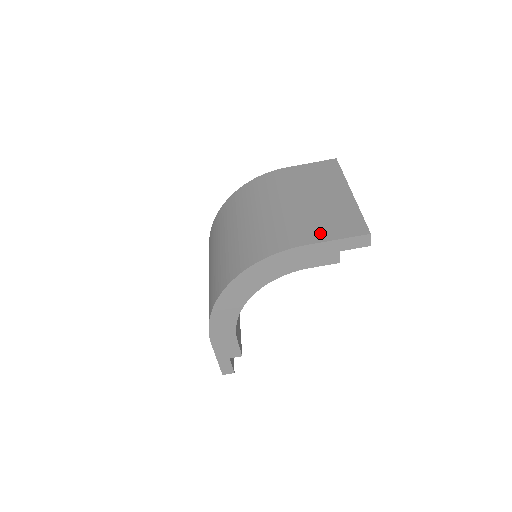
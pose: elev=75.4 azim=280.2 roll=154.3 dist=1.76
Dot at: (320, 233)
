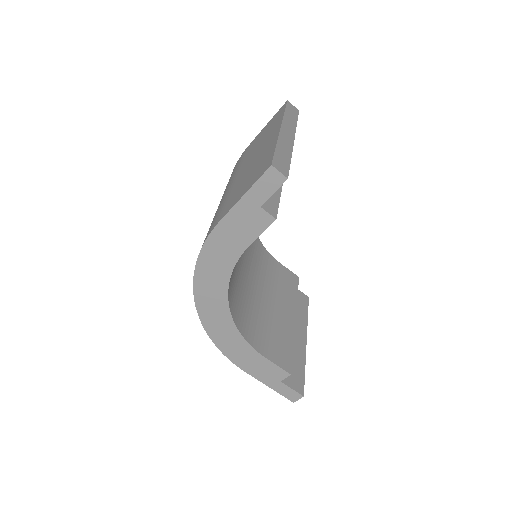
Dot at: (234, 199)
